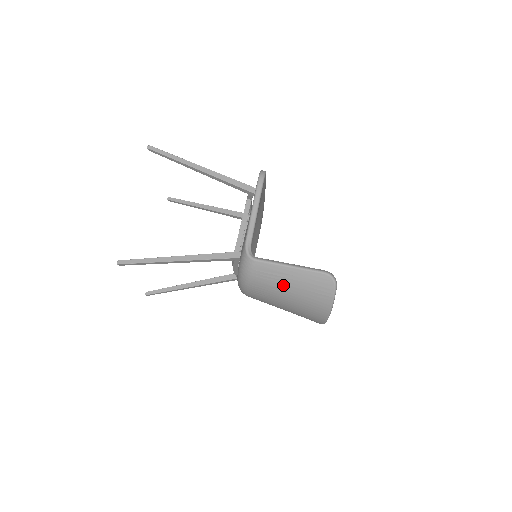
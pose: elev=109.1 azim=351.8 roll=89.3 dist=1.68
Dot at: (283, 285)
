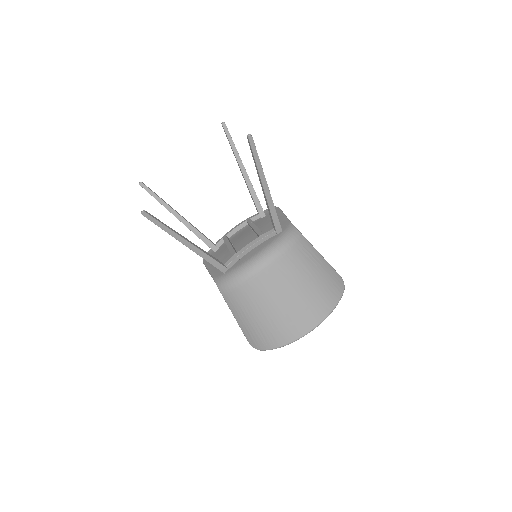
Dot at: (313, 268)
